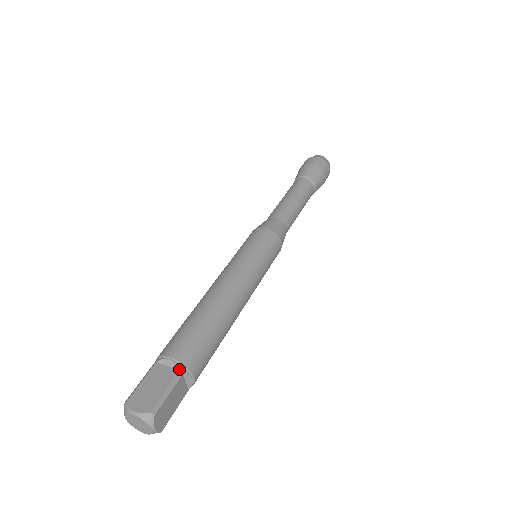
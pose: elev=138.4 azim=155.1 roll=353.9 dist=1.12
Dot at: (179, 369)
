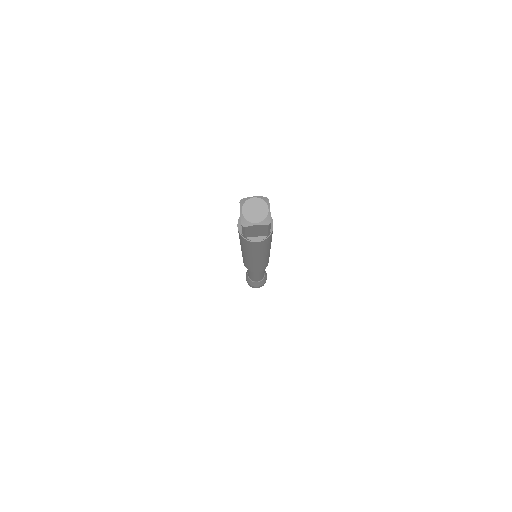
Dot at: occluded
